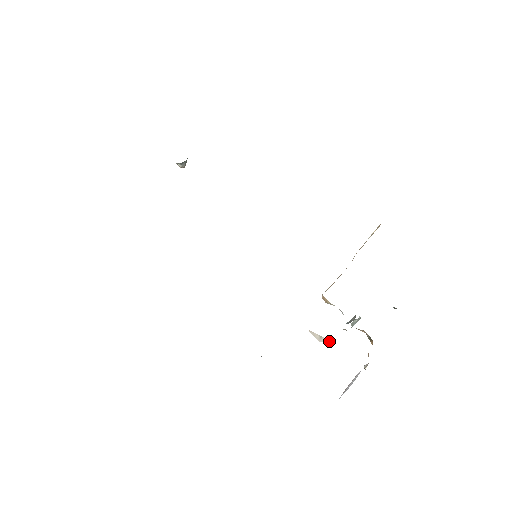
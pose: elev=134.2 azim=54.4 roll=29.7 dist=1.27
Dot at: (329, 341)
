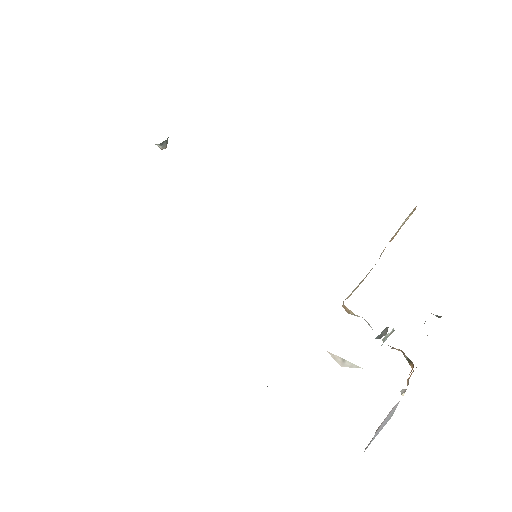
Dot at: (355, 365)
